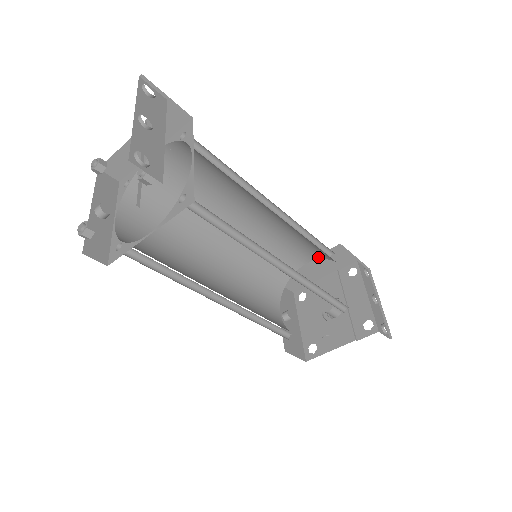
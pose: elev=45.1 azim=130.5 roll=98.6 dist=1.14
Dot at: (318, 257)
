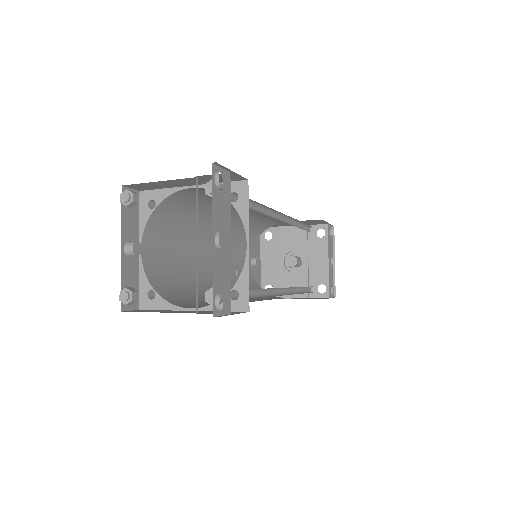
Dot at: occluded
